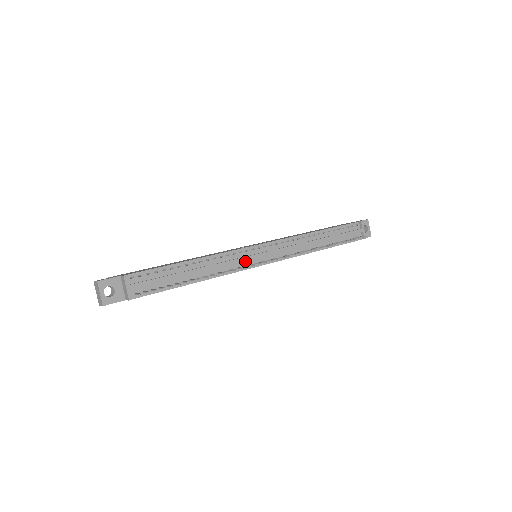
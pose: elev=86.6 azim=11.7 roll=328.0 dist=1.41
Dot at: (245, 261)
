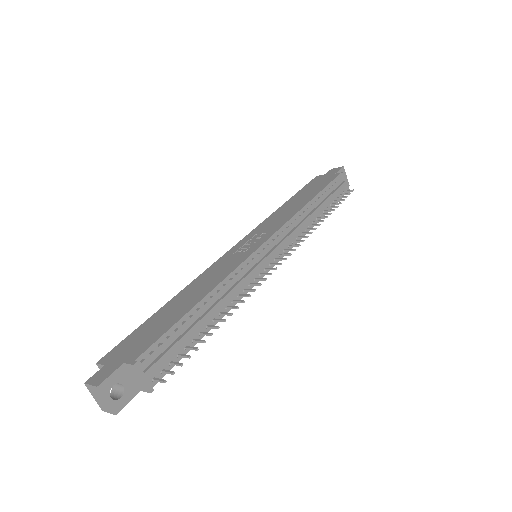
Dot at: (255, 272)
